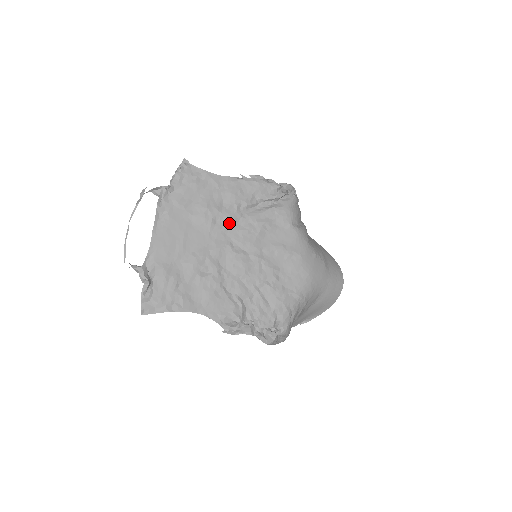
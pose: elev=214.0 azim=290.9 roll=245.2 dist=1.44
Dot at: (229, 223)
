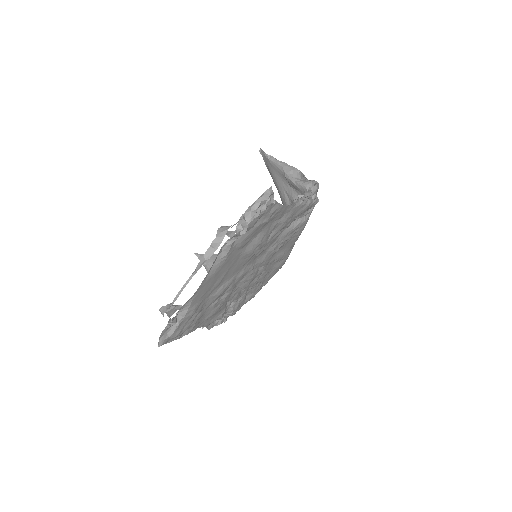
Dot at: (265, 249)
